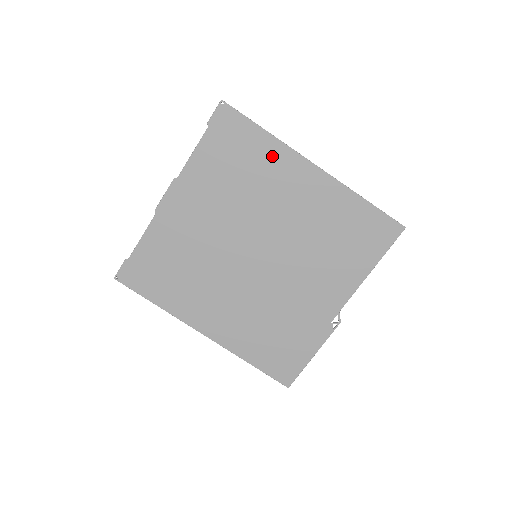
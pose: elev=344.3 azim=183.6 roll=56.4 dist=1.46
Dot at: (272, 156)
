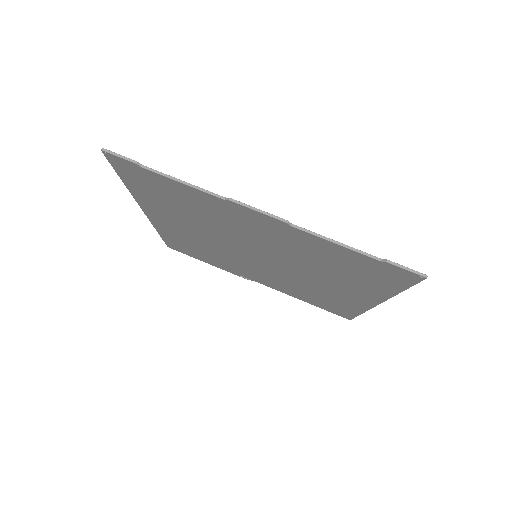
Dot at: (371, 289)
